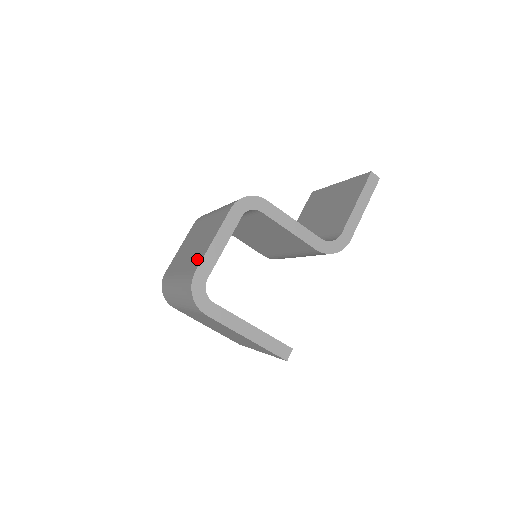
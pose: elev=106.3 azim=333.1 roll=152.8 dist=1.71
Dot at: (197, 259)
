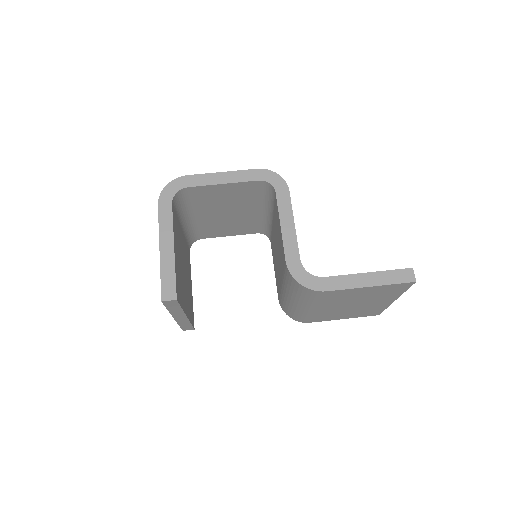
Dot at: occluded
